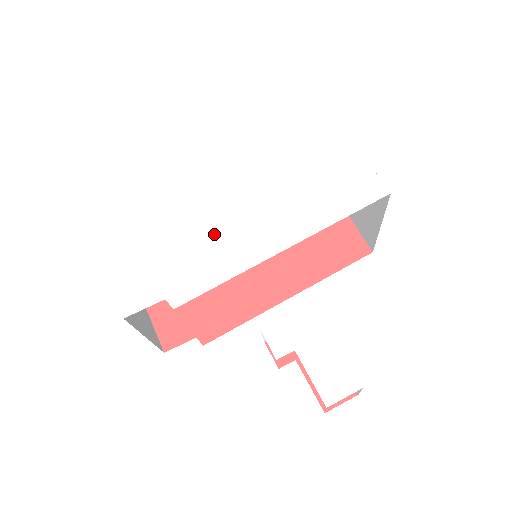
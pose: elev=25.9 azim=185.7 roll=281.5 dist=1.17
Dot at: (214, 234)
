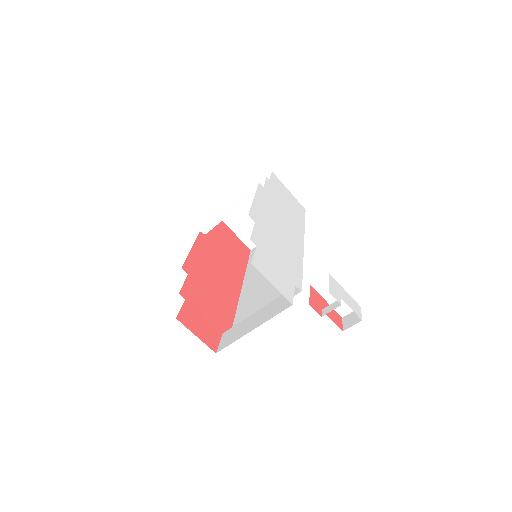
Dot at: (279, 238)
